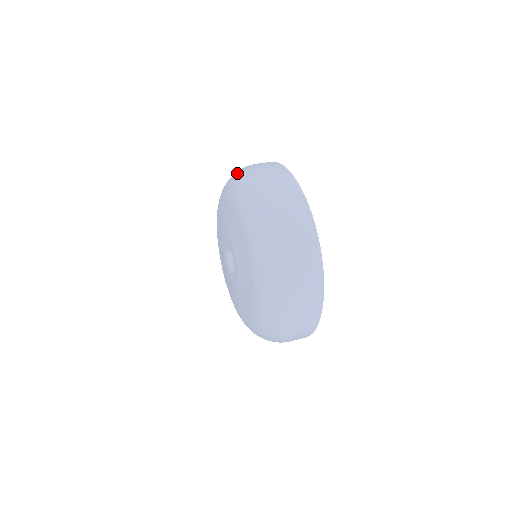
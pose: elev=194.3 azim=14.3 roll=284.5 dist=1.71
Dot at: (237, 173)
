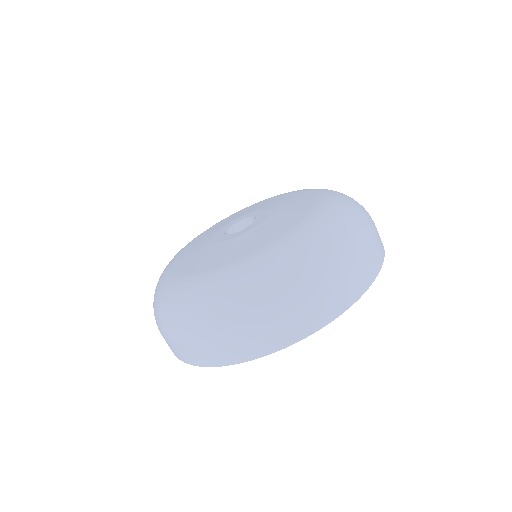
Dot at: occluded
